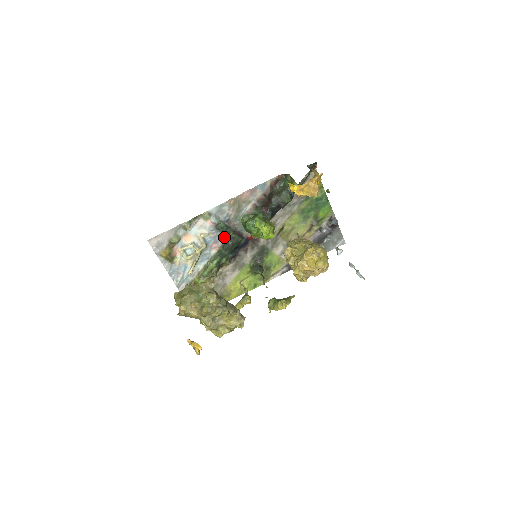
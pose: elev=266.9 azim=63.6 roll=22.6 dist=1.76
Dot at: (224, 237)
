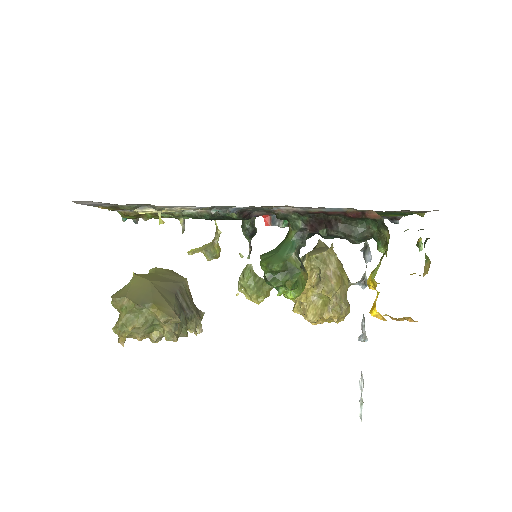
Dot at: occluded
